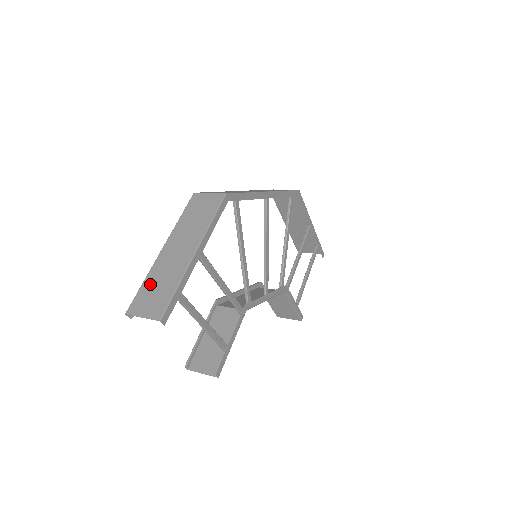
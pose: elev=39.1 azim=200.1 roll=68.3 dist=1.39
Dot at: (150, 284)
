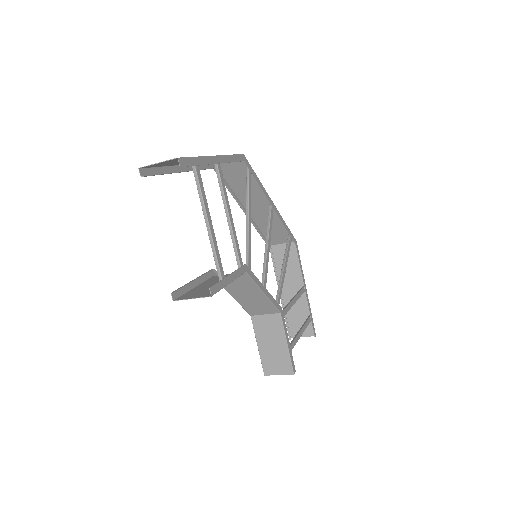
Dot at: occluded
